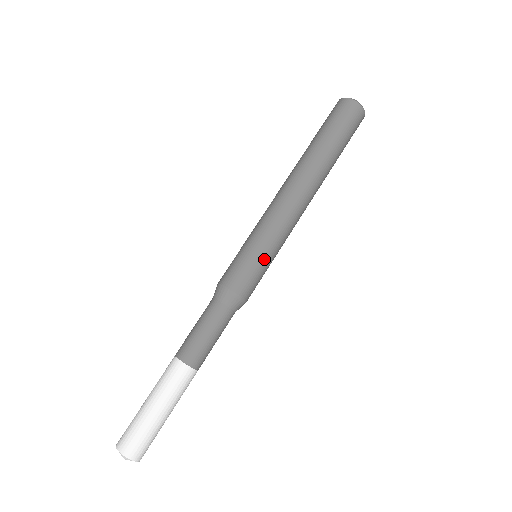
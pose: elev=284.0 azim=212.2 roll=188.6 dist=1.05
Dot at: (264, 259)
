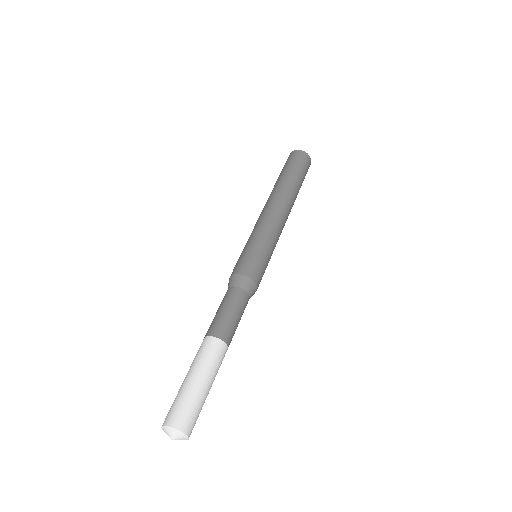
Dot at: (261, 250)
